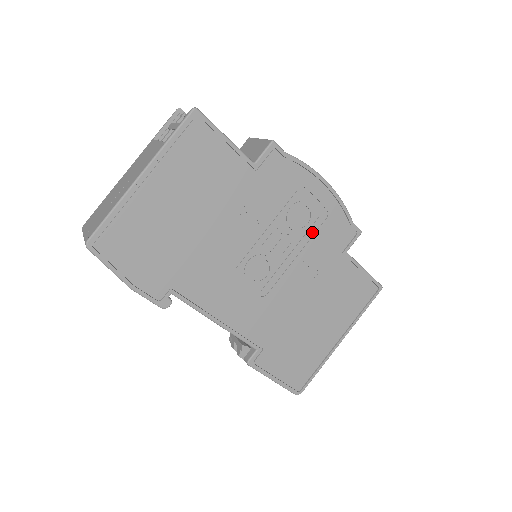
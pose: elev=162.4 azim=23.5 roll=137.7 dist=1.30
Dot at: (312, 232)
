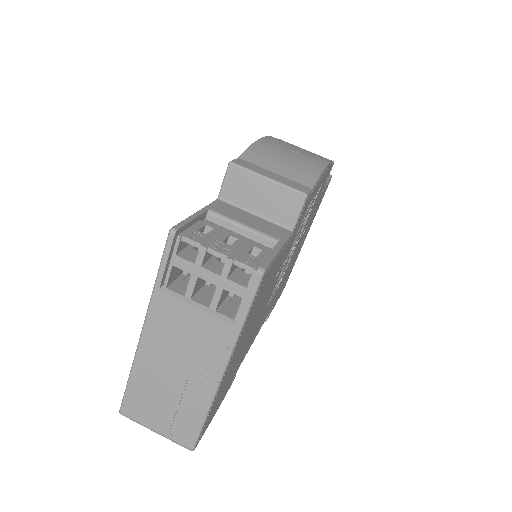
Dot at: (310, 210)
